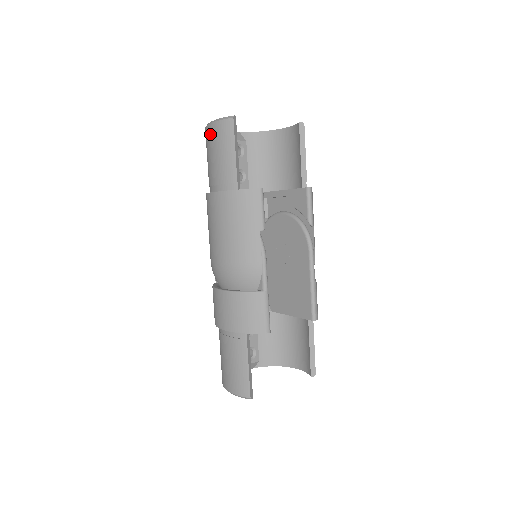
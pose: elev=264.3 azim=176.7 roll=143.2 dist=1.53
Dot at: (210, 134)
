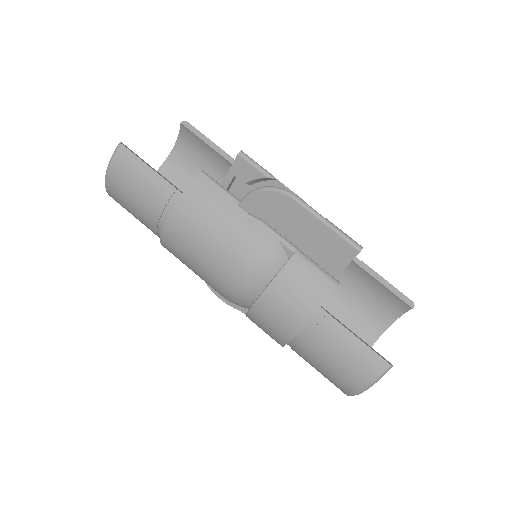
Dot at: (114, 183)
